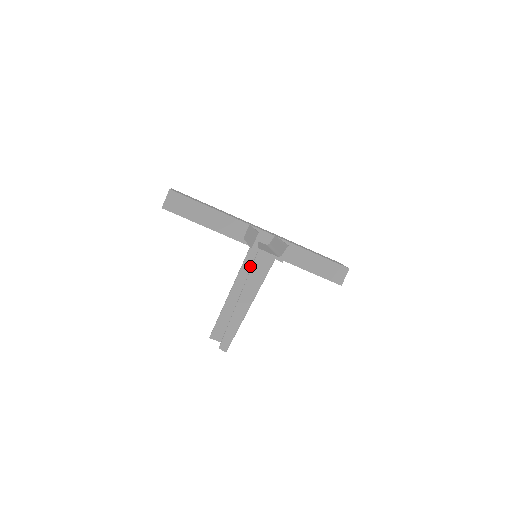
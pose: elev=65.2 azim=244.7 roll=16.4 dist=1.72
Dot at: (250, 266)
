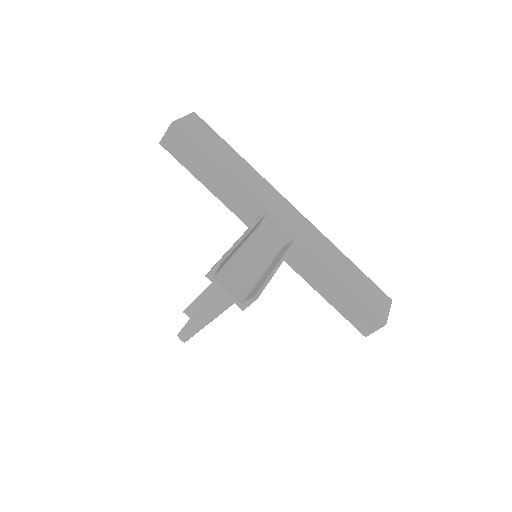
Dot at: occluded
